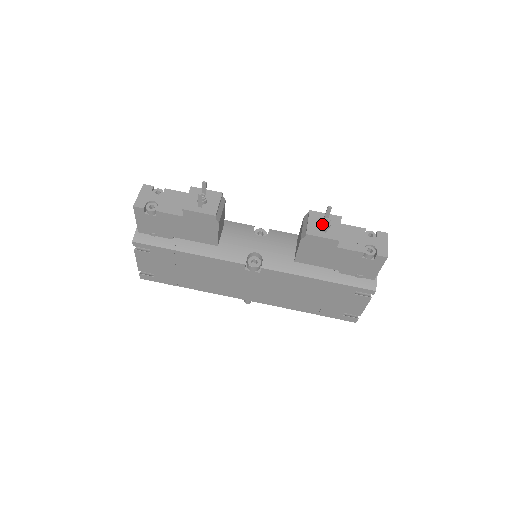
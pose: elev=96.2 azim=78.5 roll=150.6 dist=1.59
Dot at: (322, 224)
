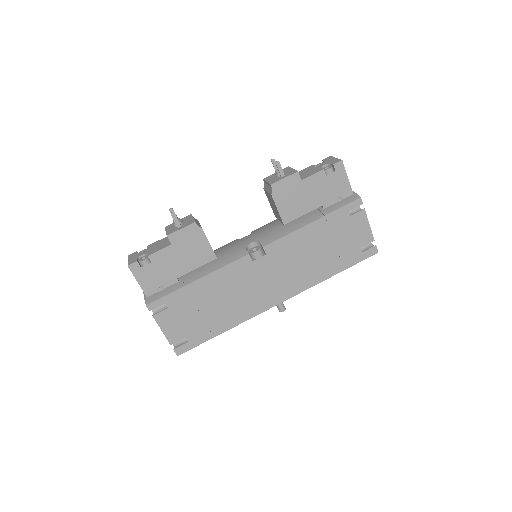
Dot at: (277, 173)
